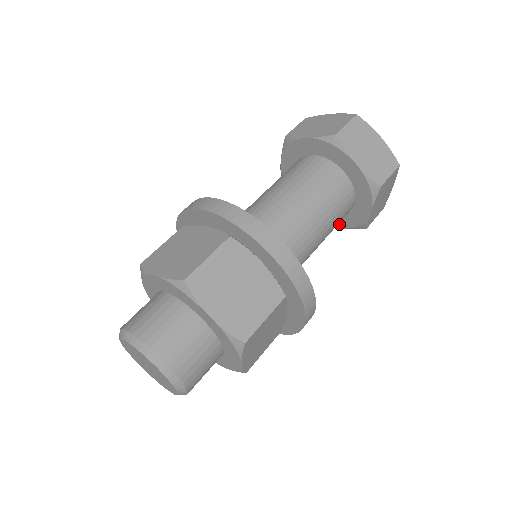
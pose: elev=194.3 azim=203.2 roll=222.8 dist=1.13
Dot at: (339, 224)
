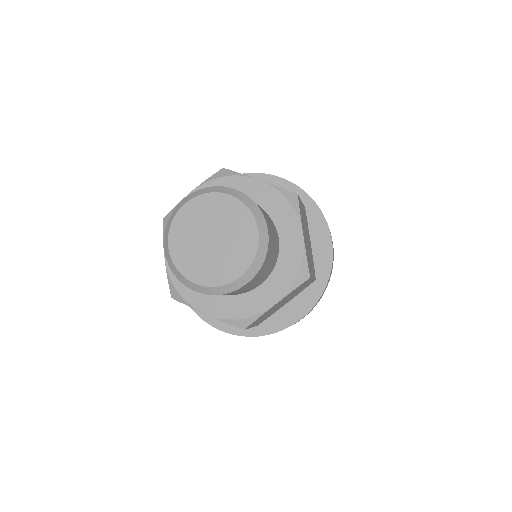
Dot at: occluded
